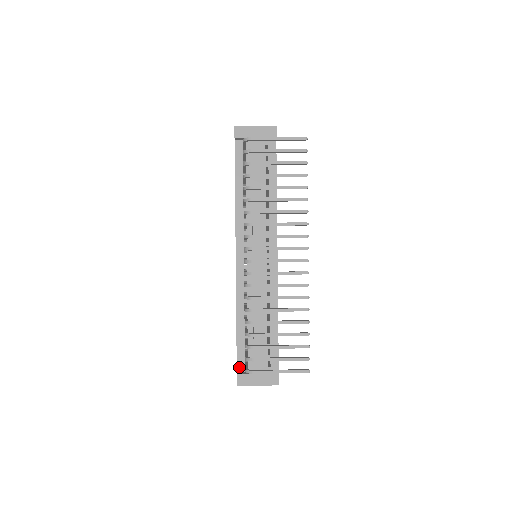
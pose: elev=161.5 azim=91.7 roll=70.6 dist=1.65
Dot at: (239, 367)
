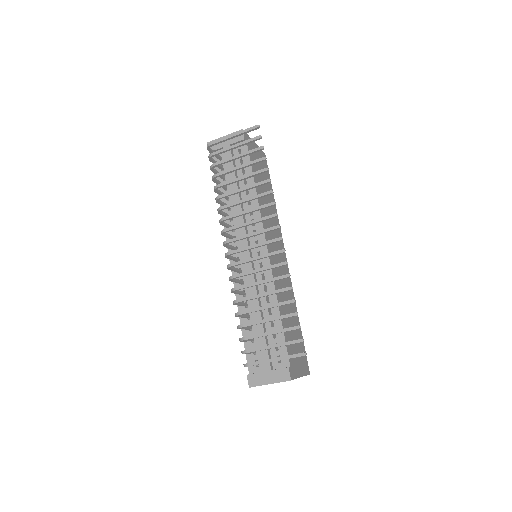
Dot at: (250, 368)
